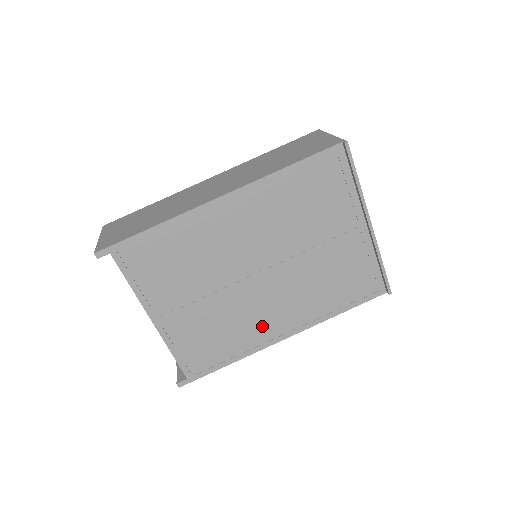
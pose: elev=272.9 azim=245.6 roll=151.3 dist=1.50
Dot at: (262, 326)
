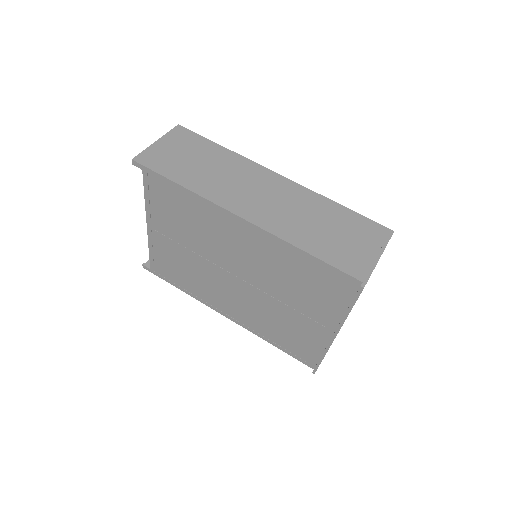
Dot at: (215, 297)
